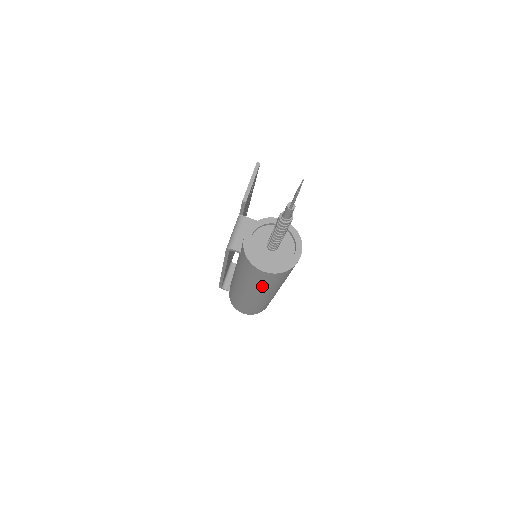
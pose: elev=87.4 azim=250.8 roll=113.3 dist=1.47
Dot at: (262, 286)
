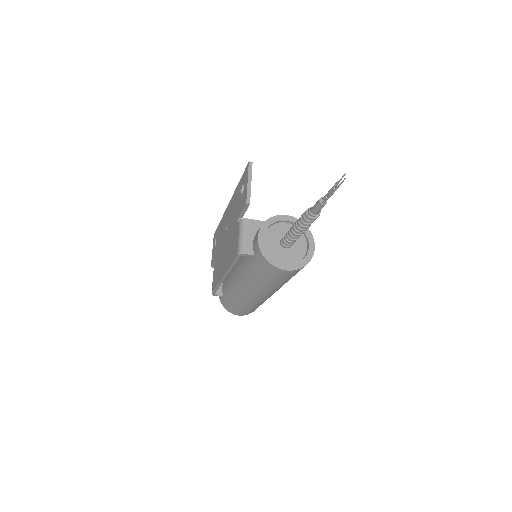
Dot at: (275, 285)
